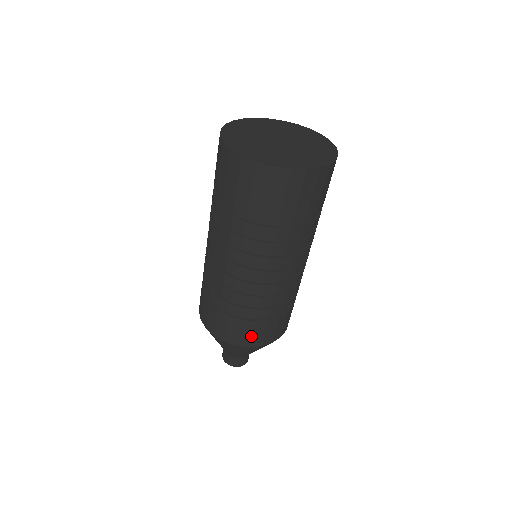
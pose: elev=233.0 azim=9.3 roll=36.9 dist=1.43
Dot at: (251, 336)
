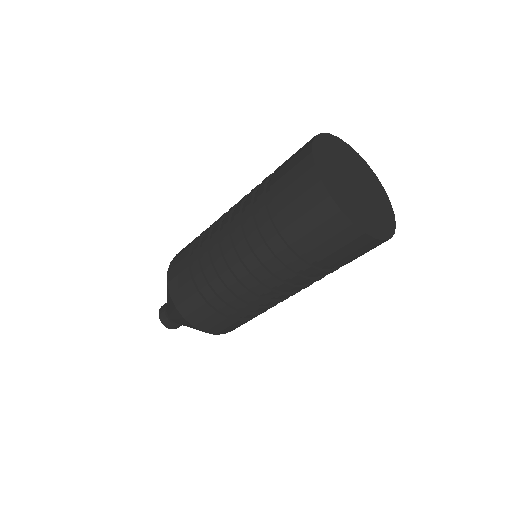
Dot at: (234, 328)
